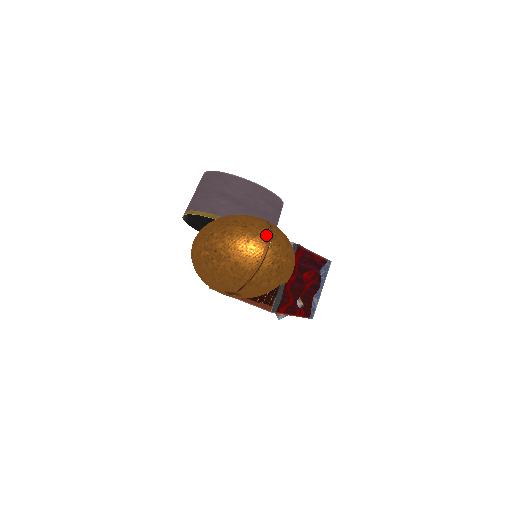
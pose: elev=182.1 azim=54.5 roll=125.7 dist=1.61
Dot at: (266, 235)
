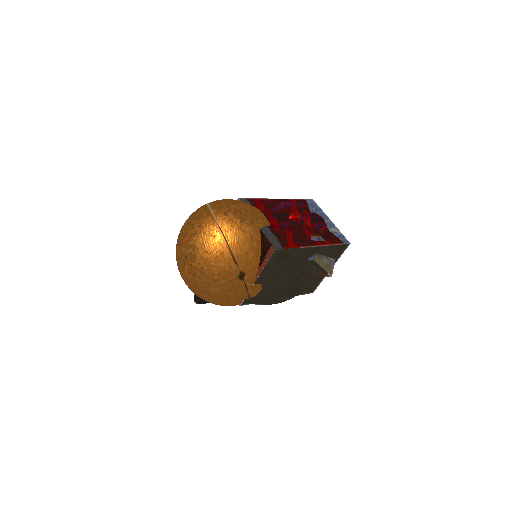
Dot at: (202, 208)
